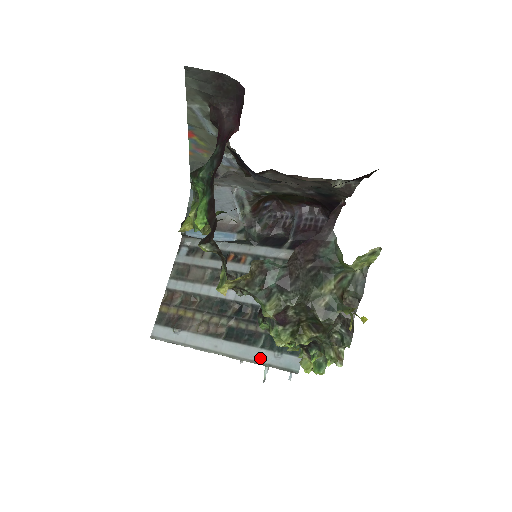
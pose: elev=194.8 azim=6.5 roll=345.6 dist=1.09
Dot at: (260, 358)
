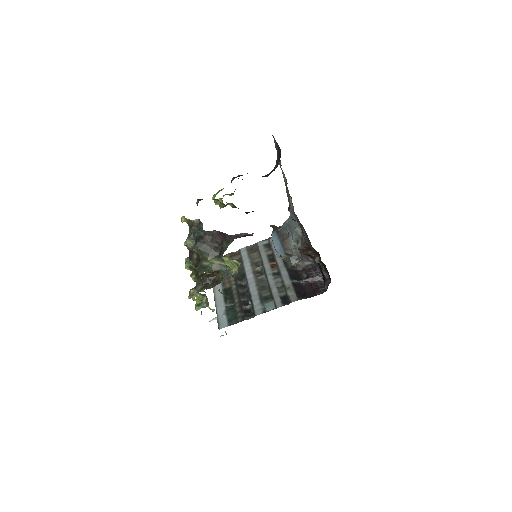
Dot at: (219, 309)
